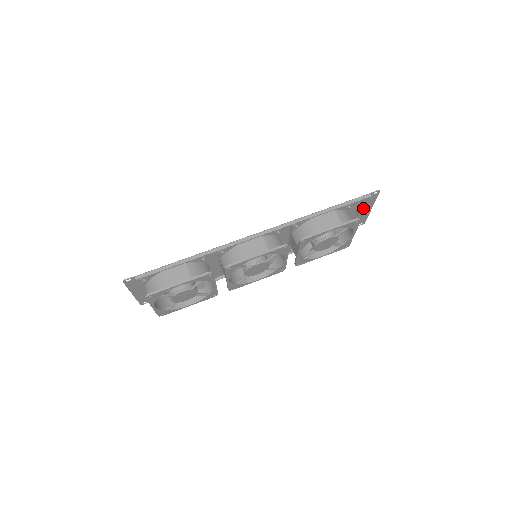
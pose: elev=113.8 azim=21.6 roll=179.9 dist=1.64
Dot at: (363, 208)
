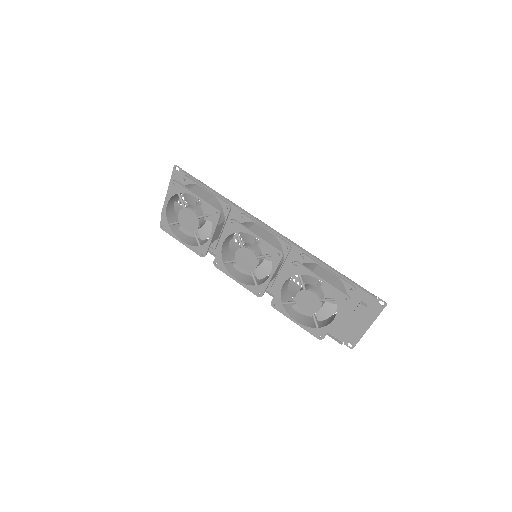
Dot at: (361, 308)
